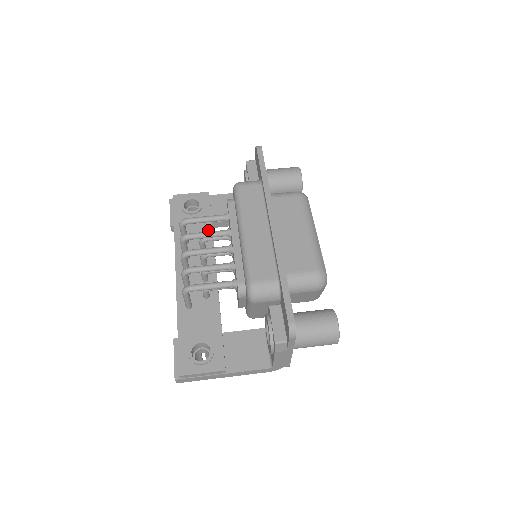
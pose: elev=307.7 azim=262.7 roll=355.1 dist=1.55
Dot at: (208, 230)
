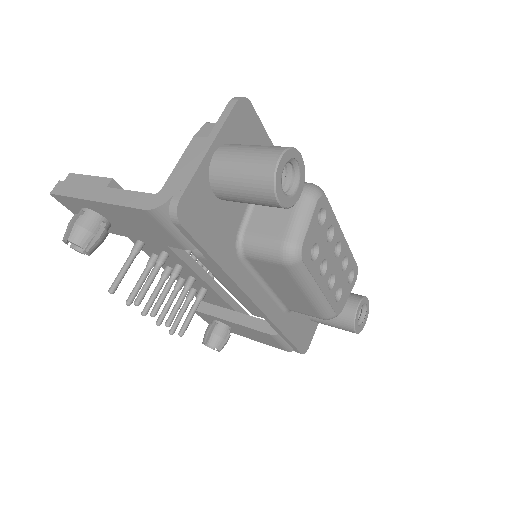
Dot at: occluded
